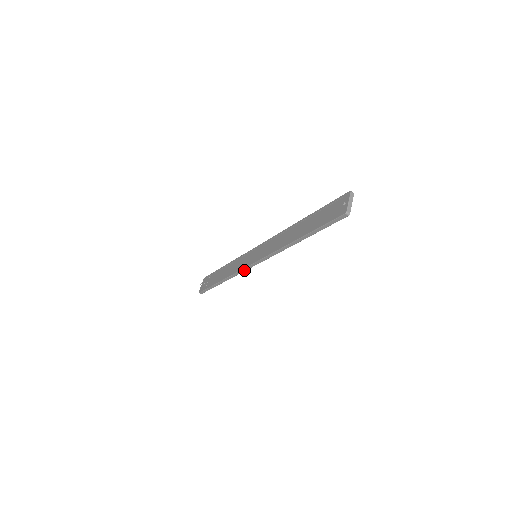
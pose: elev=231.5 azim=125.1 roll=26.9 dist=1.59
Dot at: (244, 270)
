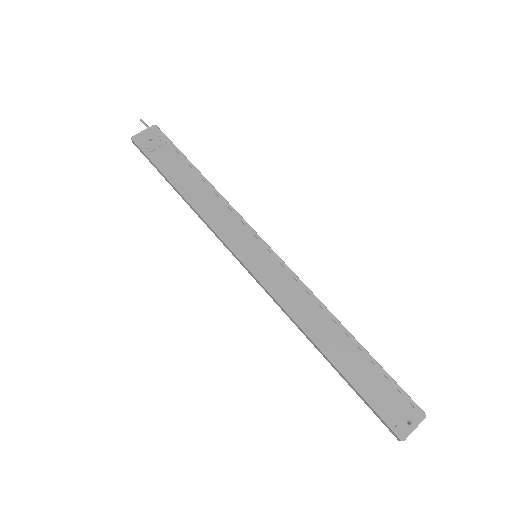
Dot at: (226, 245)
